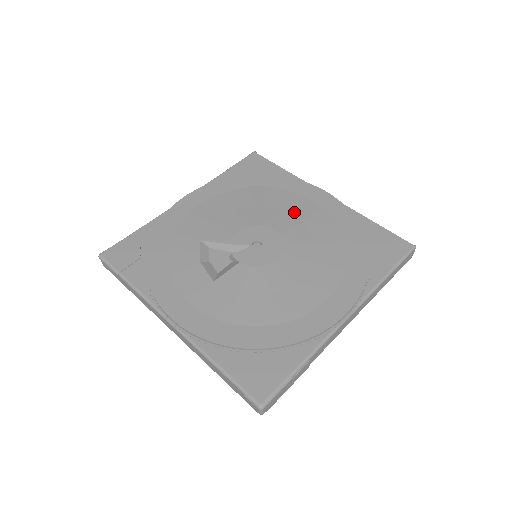
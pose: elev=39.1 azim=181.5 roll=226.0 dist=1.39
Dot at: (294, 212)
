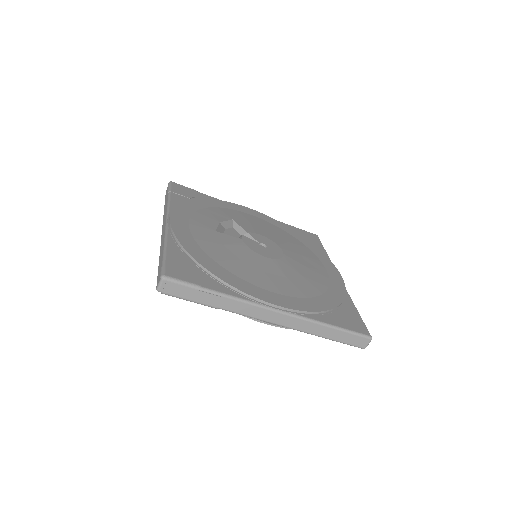
Dot at: (307, 260)
